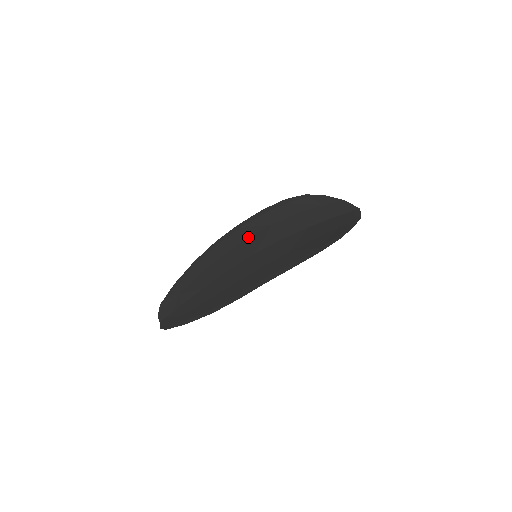
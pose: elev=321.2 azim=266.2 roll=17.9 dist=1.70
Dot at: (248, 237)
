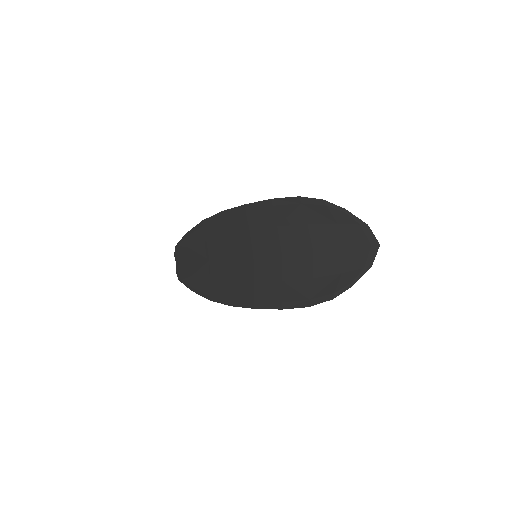
Dot at: (251, 229)
